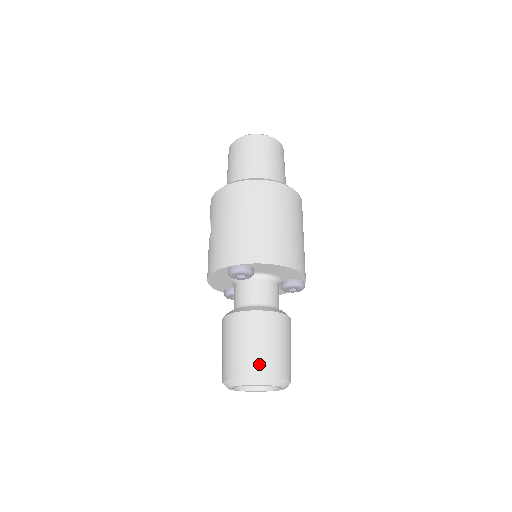
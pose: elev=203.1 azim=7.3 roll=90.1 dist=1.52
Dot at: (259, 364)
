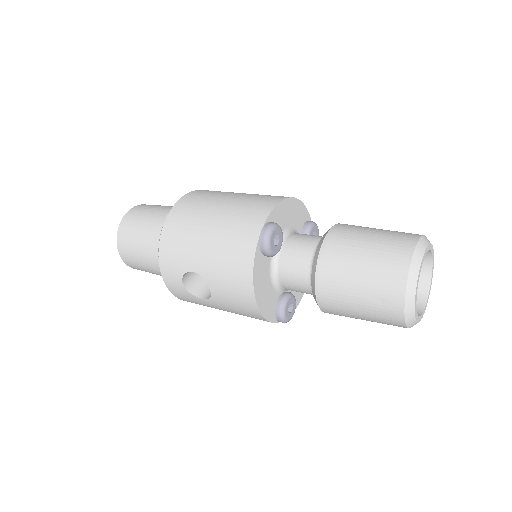
Dot at: (397, 242)
